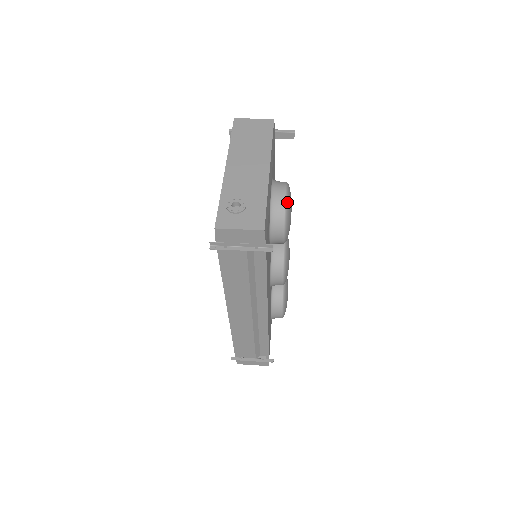
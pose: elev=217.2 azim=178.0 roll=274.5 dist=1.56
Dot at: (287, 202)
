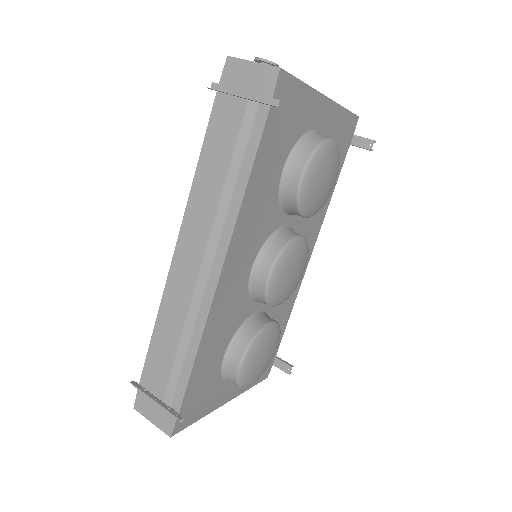
Dot at: (327, 143)
